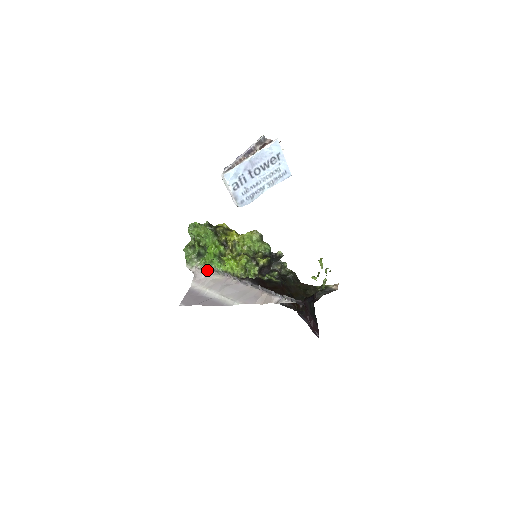
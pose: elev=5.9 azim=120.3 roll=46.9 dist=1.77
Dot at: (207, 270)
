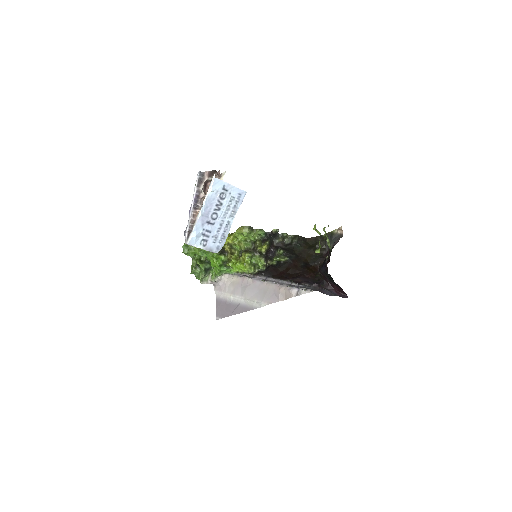
Dot at: (221, 277)
